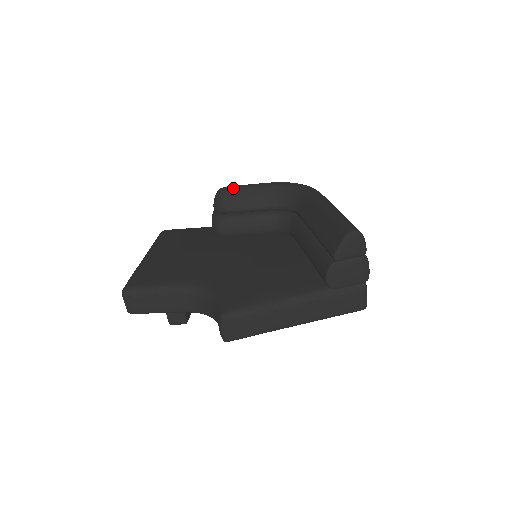
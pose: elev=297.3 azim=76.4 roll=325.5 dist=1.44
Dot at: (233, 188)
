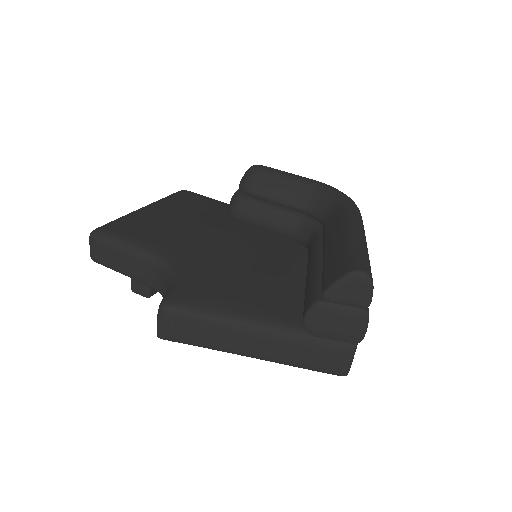
Dot at: (267, 169)
